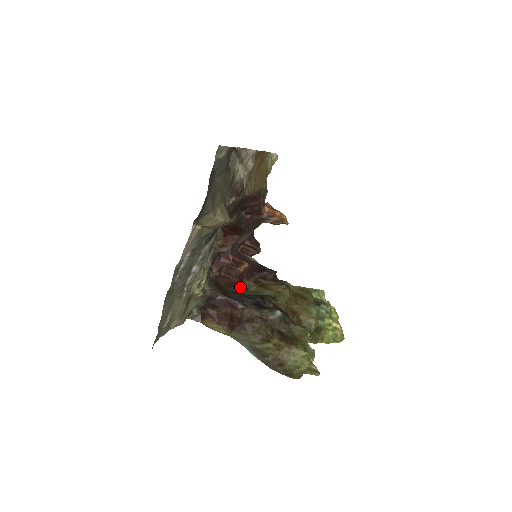
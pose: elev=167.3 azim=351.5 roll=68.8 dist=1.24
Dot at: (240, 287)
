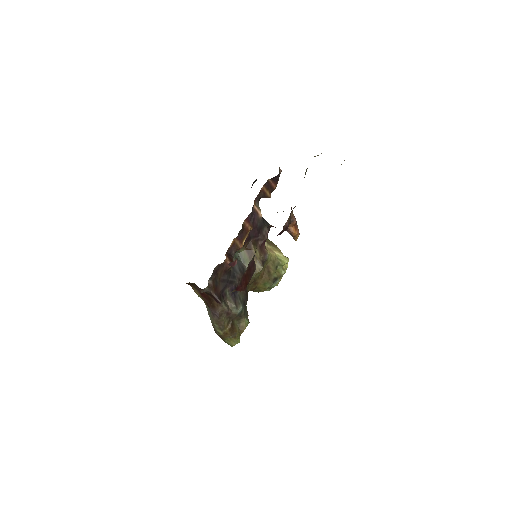
Dot at: occluded
